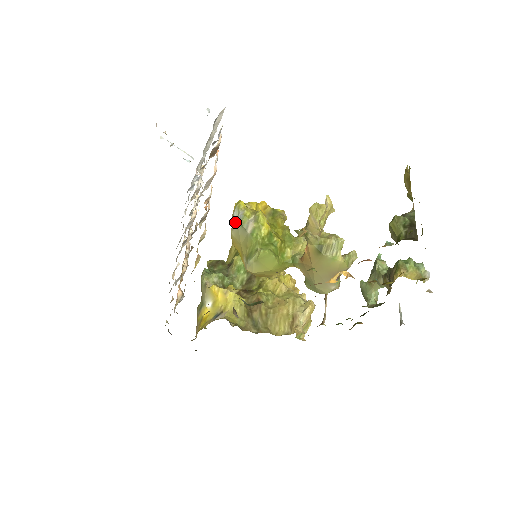
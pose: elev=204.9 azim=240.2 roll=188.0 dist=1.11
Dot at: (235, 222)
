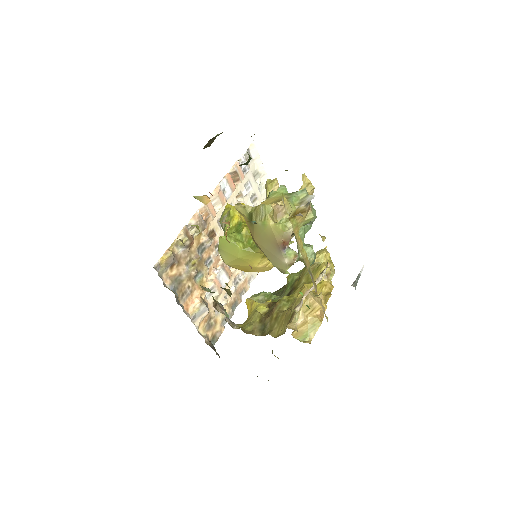
Dot at: occluded
